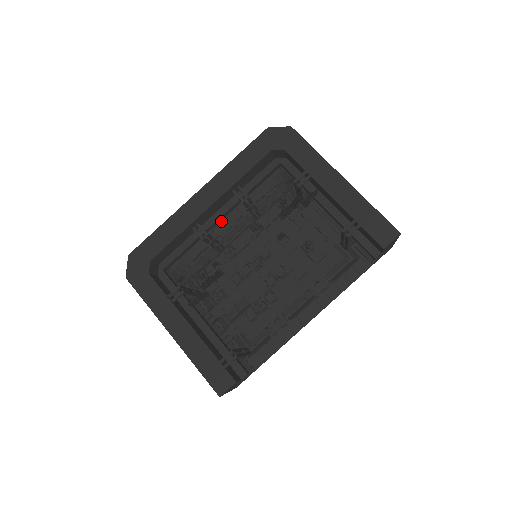
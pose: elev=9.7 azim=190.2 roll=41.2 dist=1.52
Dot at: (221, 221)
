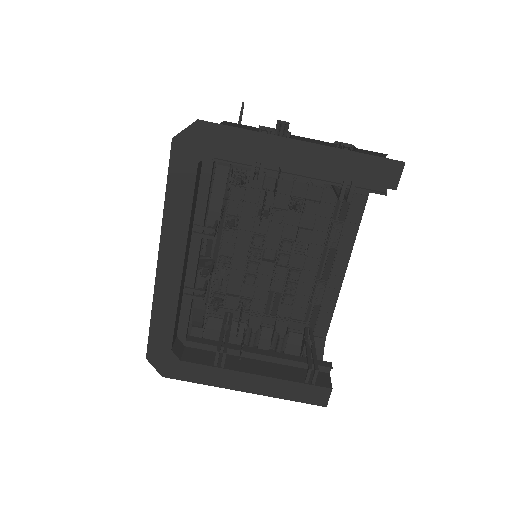
Dot at: occluded
